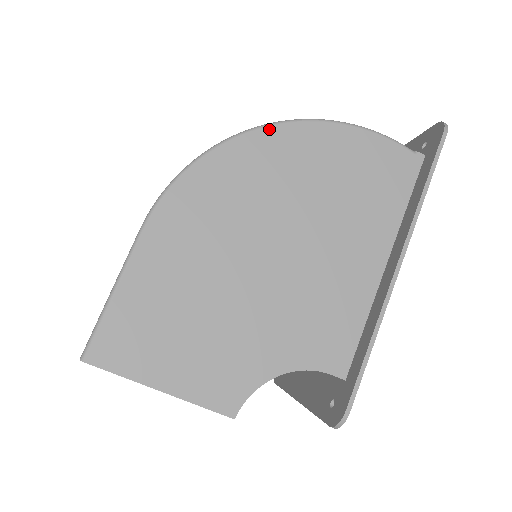
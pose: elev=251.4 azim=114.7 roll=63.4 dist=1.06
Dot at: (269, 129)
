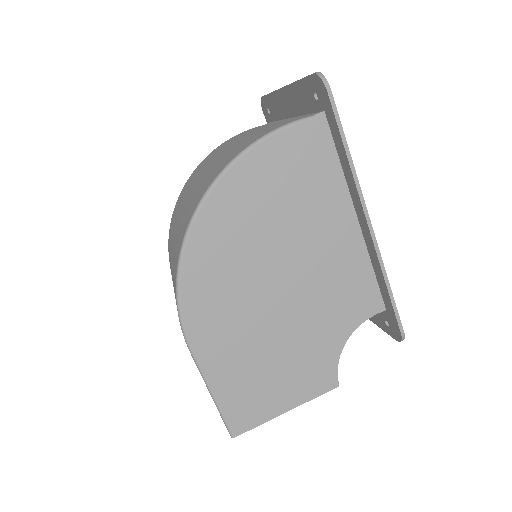
Dot at: (201, 213)
